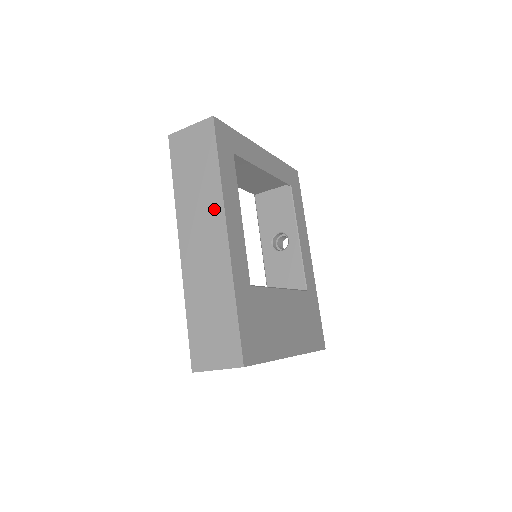
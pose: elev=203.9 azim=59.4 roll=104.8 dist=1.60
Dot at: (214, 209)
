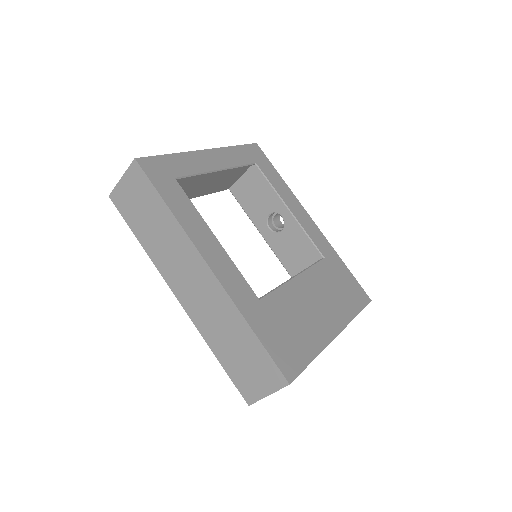
Dot at: (185, 248)
